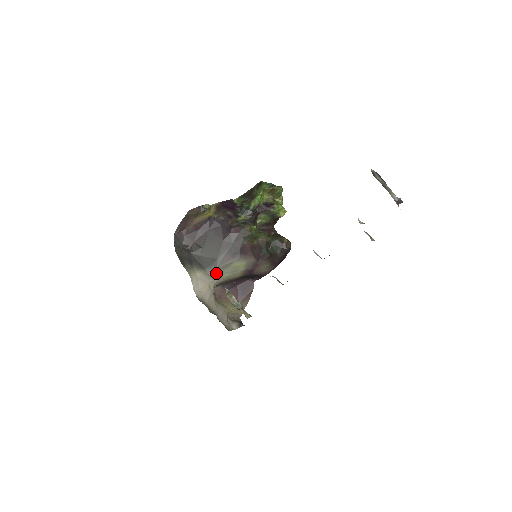
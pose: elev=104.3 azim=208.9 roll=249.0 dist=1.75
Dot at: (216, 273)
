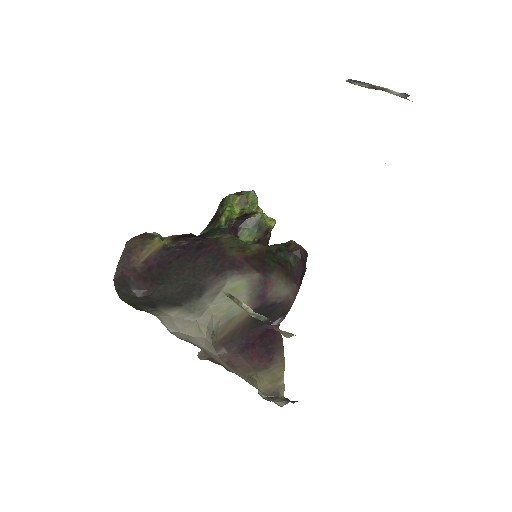
Dot at: (202, 306)
